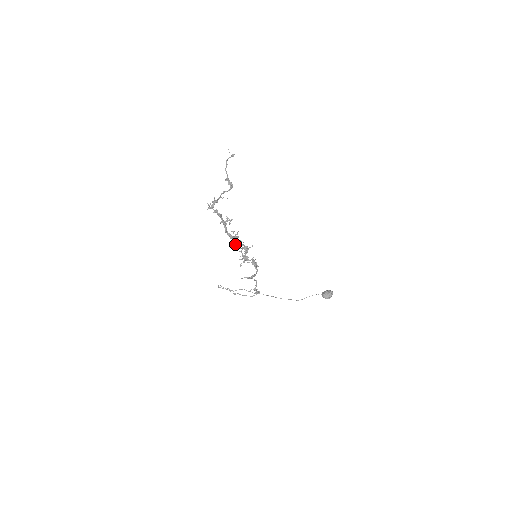
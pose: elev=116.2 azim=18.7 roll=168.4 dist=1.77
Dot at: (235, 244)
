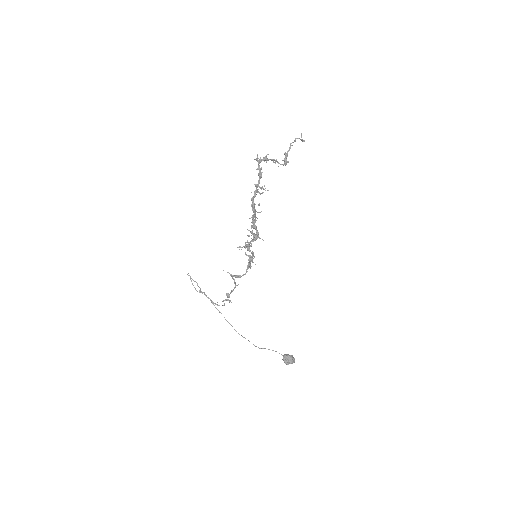
Dot at: occluded
